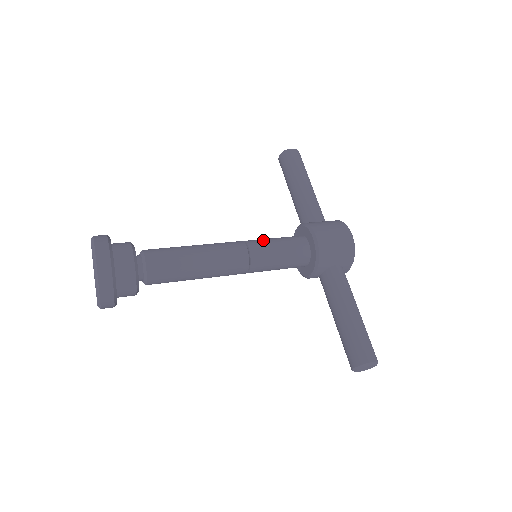
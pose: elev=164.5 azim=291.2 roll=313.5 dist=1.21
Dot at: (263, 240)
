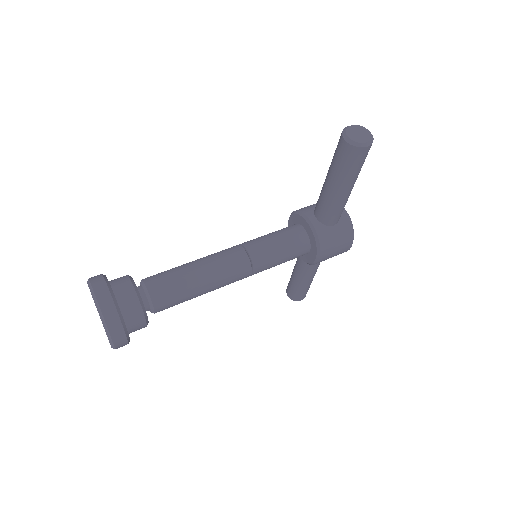
Dot at: (270, 258)
